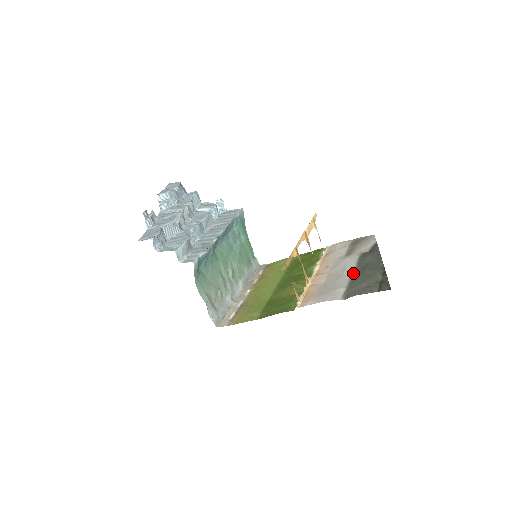
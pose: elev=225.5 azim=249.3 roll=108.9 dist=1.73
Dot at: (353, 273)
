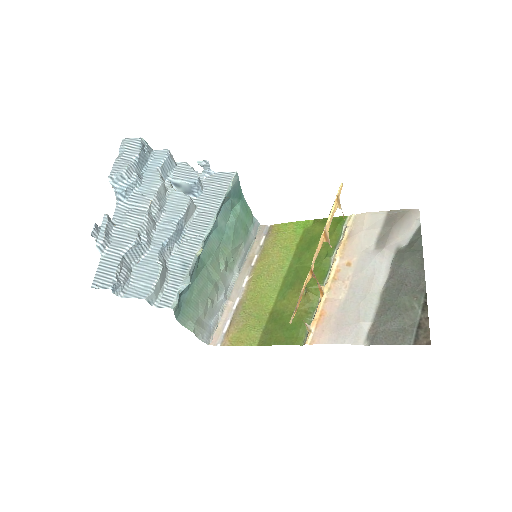
Dot at: (383, 291)
